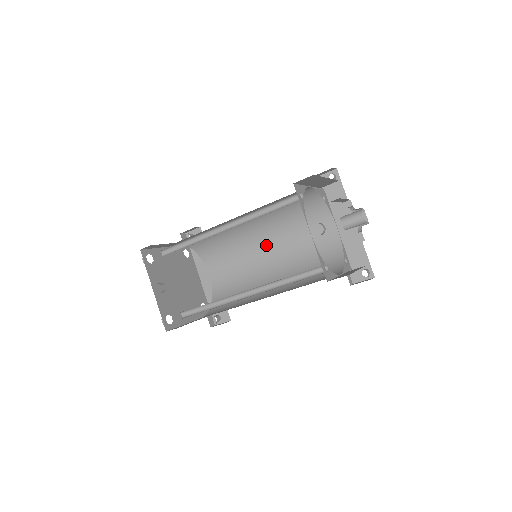
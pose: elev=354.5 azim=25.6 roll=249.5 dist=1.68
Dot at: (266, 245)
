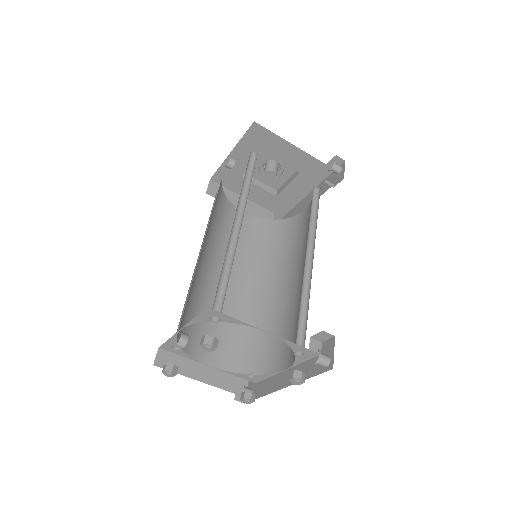
Dot at: (288, 283)
